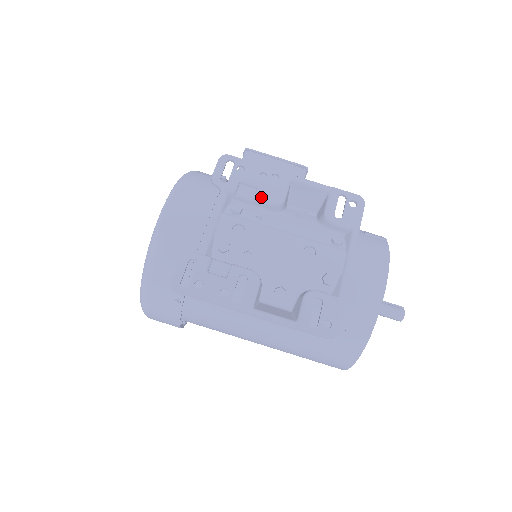
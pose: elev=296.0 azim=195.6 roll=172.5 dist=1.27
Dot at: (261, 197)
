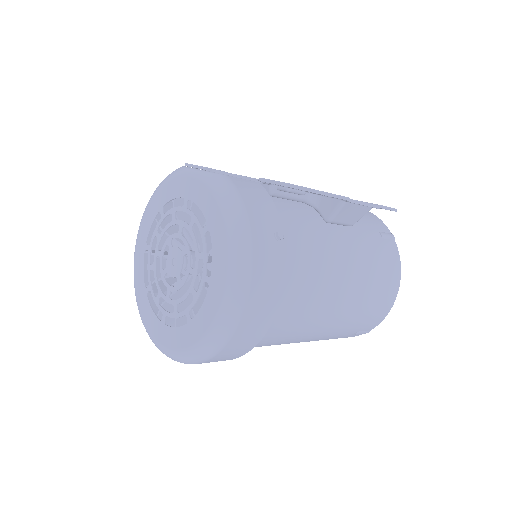
Dot at: occluded
